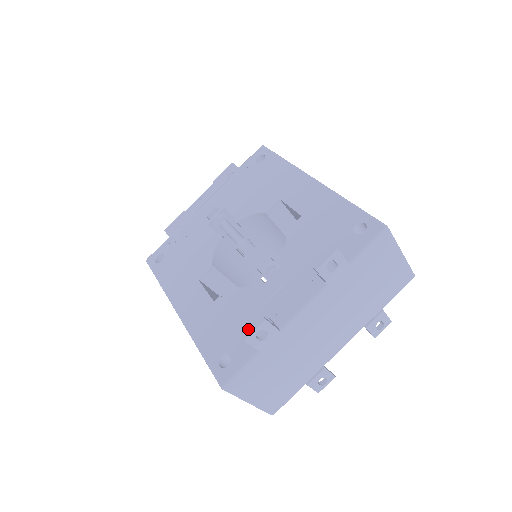
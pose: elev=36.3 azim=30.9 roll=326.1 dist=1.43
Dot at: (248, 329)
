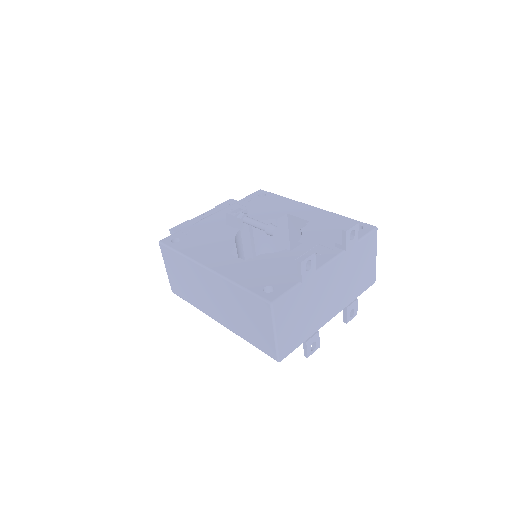
Dot at: (302, 257)
